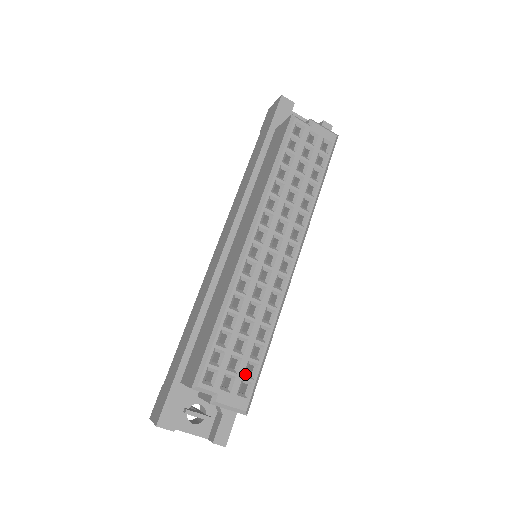
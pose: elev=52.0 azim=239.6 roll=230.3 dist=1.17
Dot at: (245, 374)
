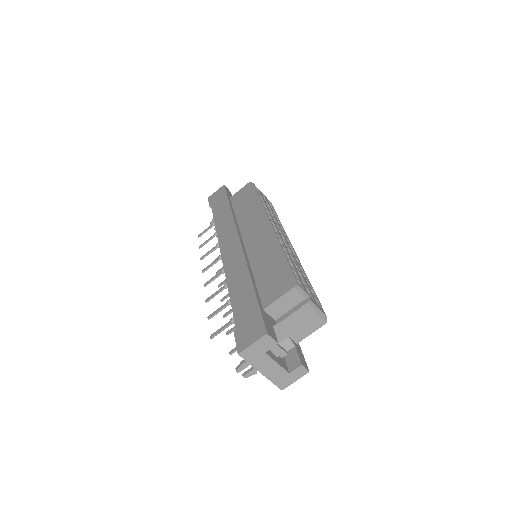
Dot at: occluded
